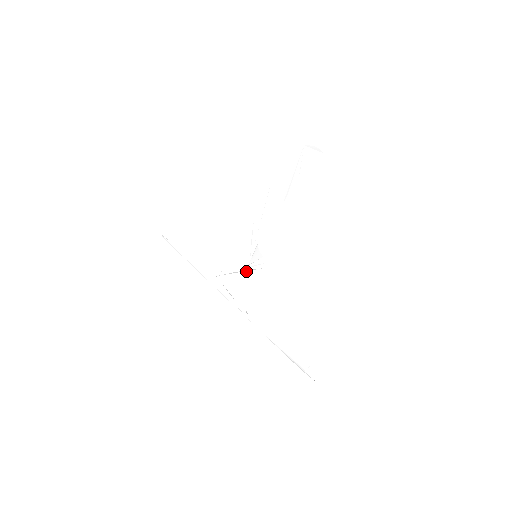
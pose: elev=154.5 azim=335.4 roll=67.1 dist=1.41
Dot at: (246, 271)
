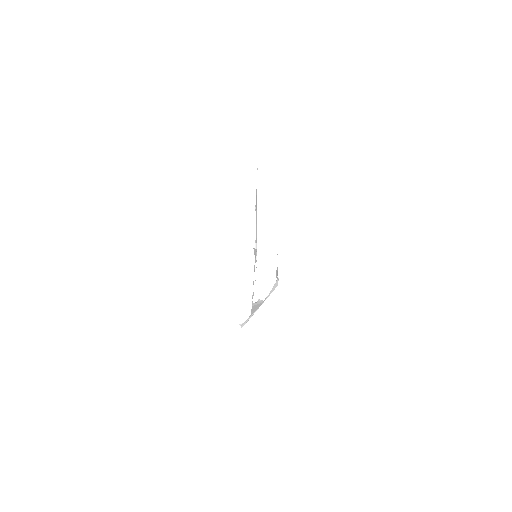
Dot at: occluded
